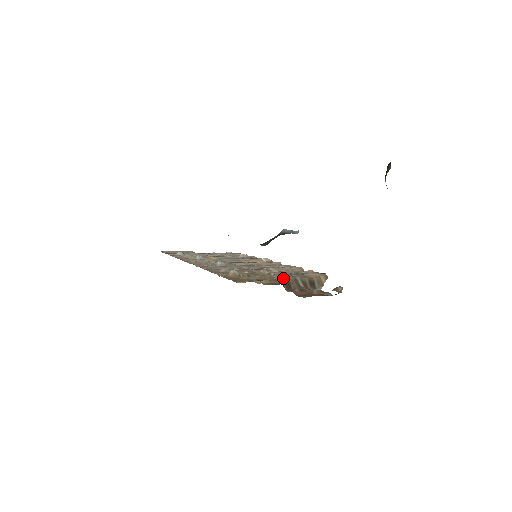
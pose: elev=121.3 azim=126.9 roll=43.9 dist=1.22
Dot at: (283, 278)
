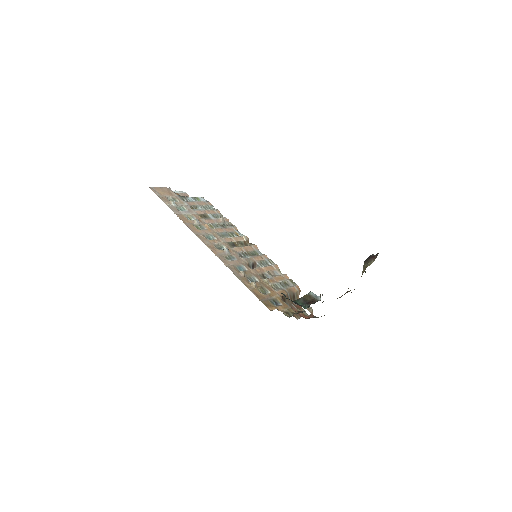
Dot at: (282, 295)
